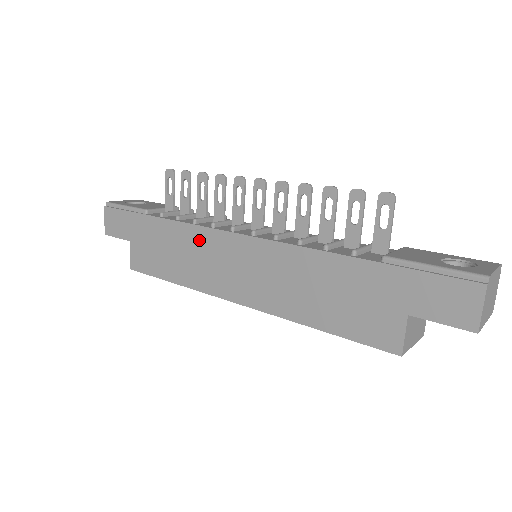
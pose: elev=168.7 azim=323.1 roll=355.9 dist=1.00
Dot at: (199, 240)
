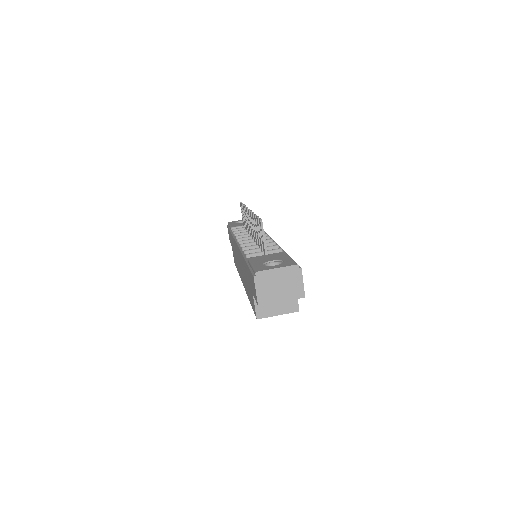
Dot at: occluded
